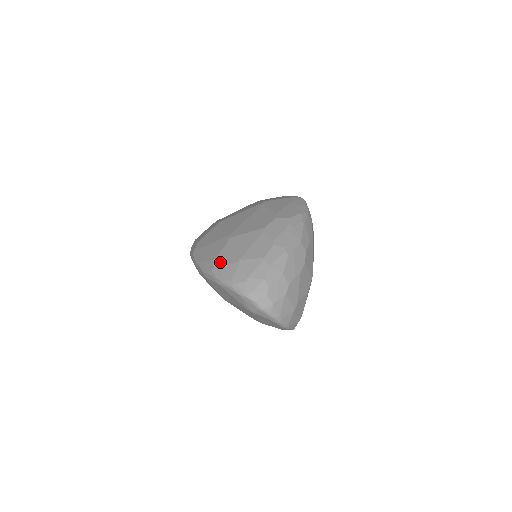
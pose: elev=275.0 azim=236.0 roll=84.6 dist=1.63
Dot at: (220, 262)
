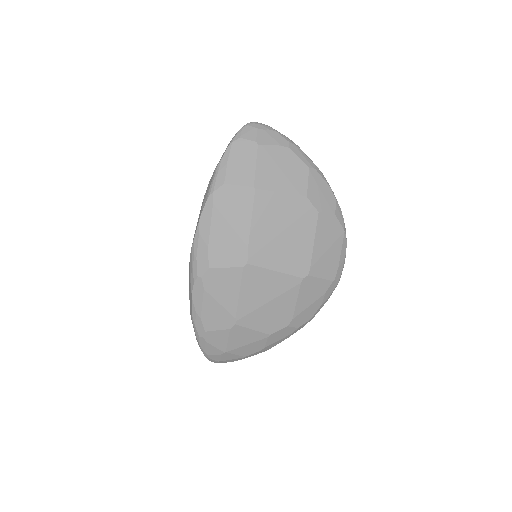
Dot at: (211, 339)
